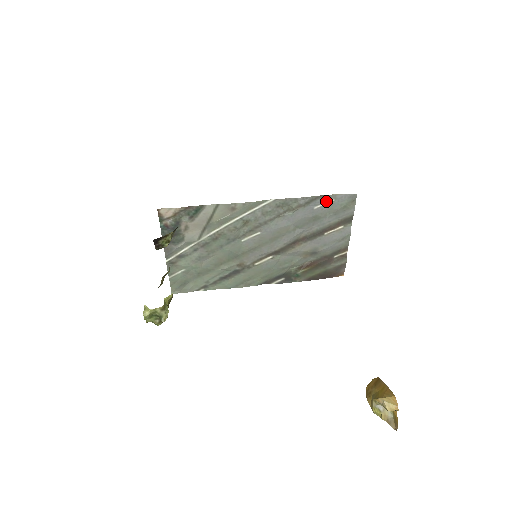
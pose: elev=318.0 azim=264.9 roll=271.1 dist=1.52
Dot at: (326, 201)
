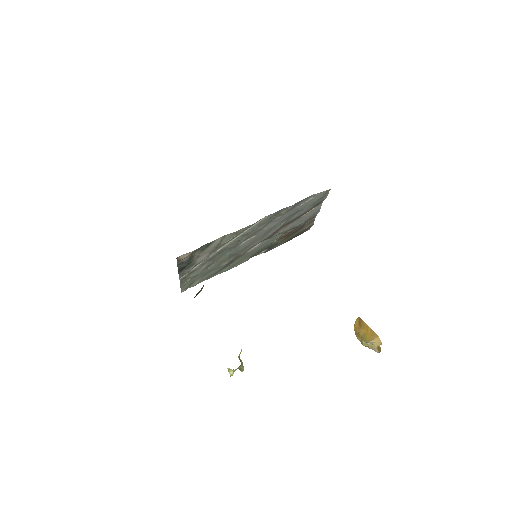
Dot at: (307, 200)
